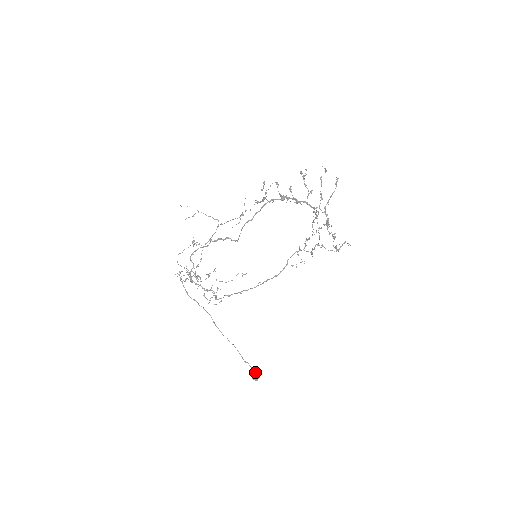
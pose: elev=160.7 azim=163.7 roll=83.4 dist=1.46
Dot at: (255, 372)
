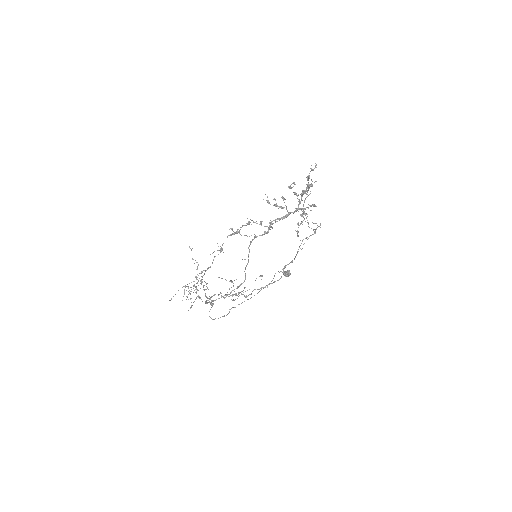
Dot at: (287, 274)
